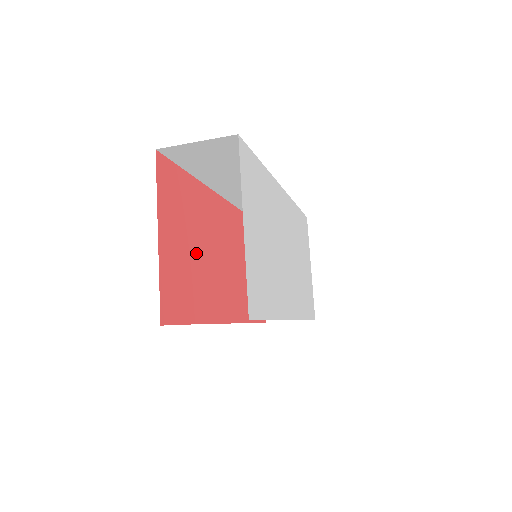
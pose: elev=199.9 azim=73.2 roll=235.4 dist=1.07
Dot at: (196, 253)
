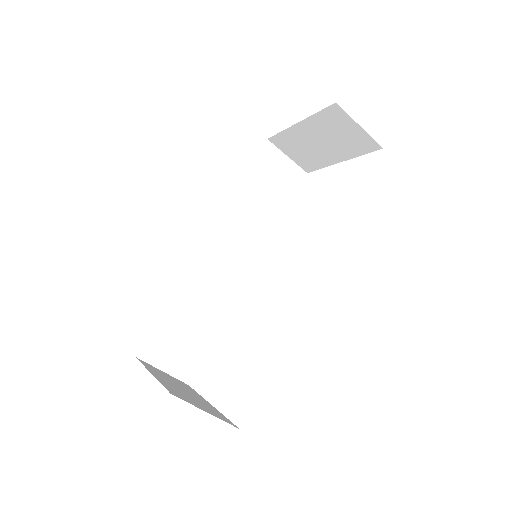
Dot at: occluded
